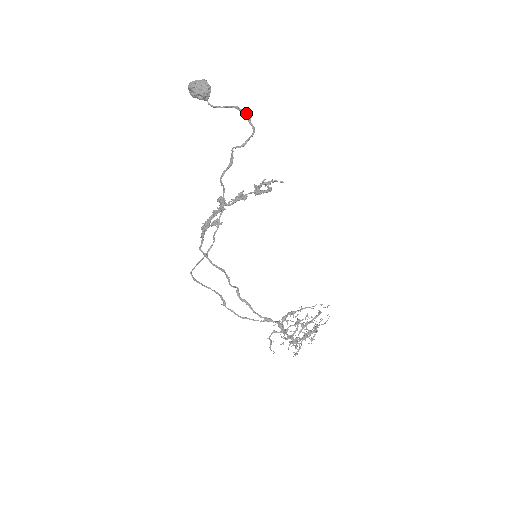
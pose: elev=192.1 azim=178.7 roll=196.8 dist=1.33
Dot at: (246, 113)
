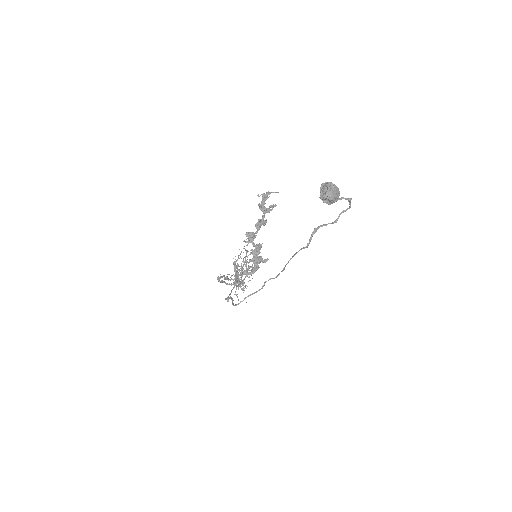
Dot at: occluded
